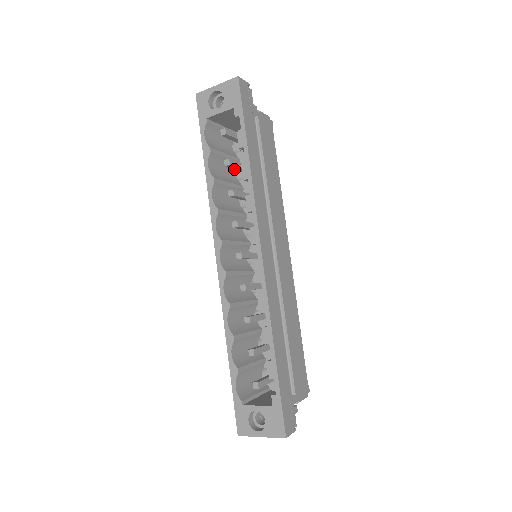
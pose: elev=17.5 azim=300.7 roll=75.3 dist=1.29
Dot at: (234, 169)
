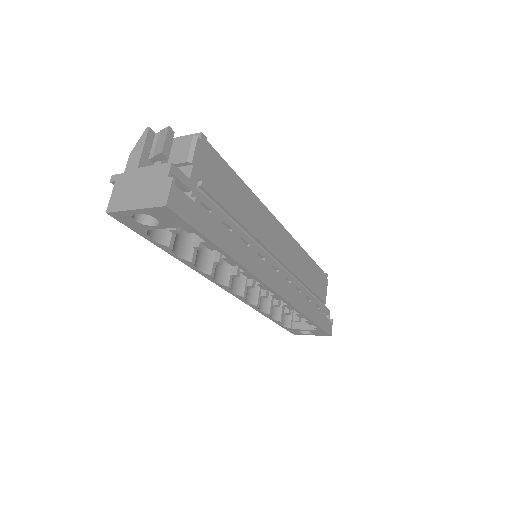
Dot at: occluded
